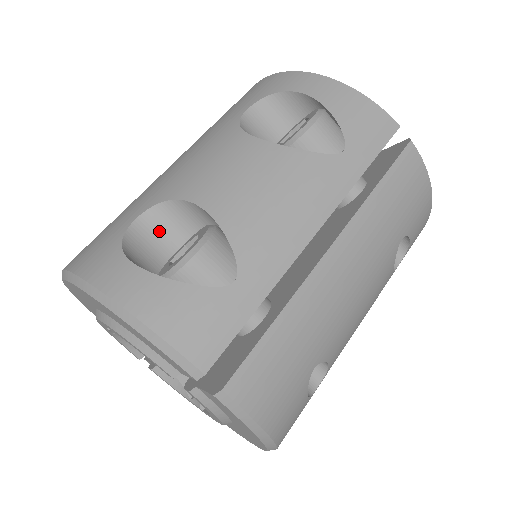
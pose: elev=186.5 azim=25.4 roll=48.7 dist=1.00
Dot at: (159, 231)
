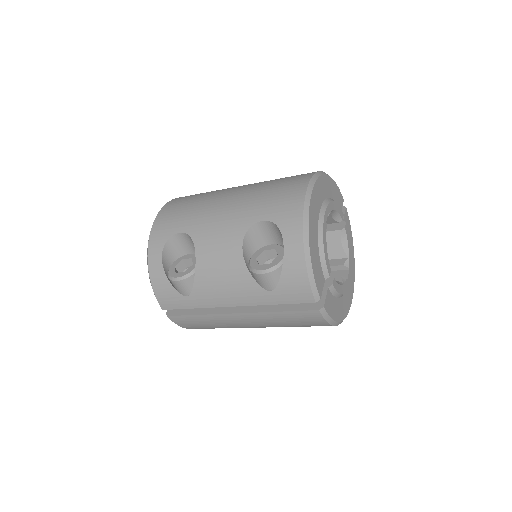
Dot at: (188, 242)
